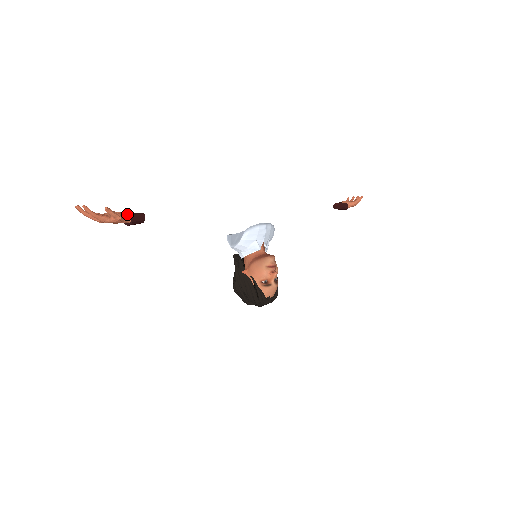
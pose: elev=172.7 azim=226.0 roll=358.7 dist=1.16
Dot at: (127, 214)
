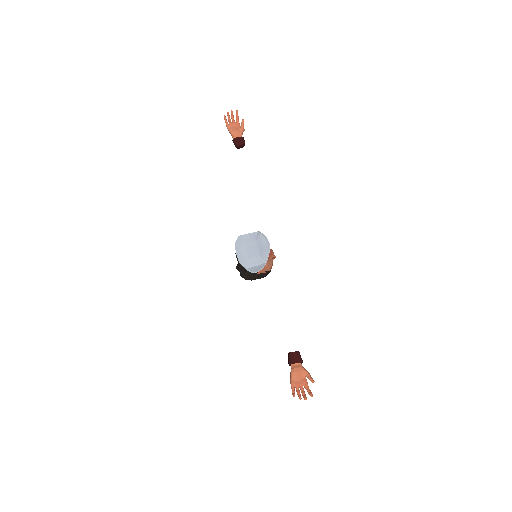
Dot at: (296, 363)
